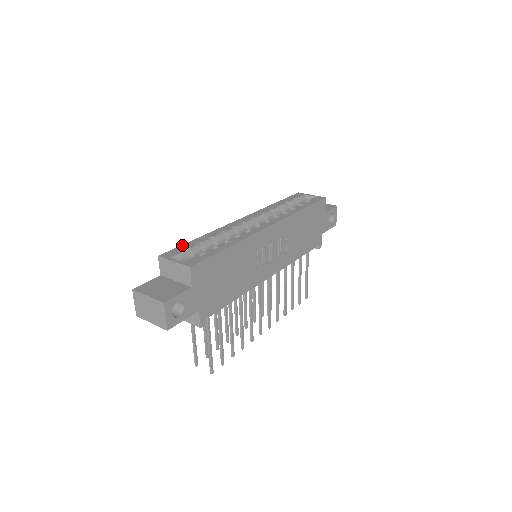
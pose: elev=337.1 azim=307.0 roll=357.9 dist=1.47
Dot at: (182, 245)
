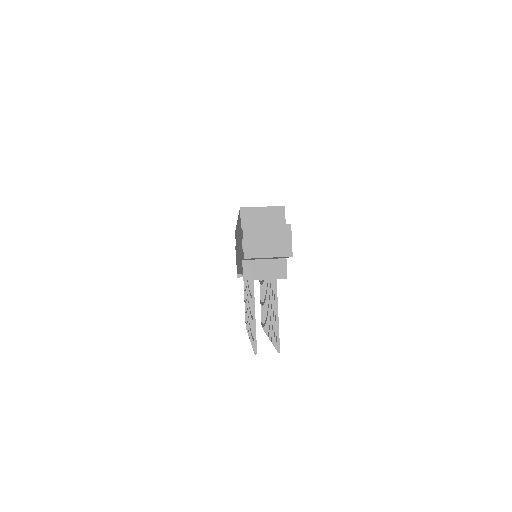
Dot at: occluded
